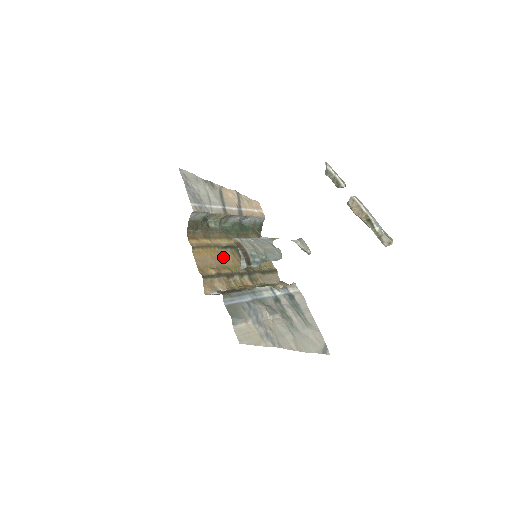
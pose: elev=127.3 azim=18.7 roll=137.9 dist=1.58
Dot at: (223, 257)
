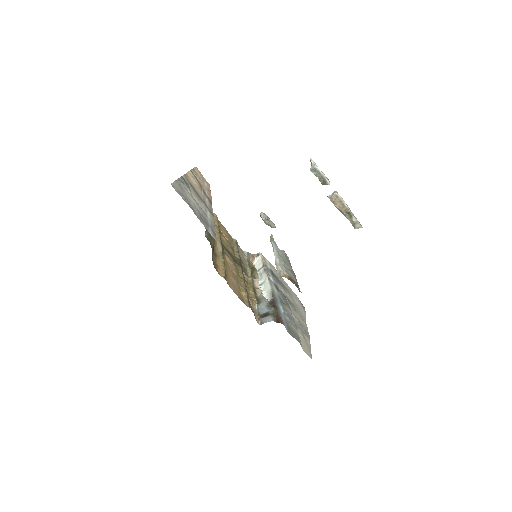
Dot at: (230, 266)
